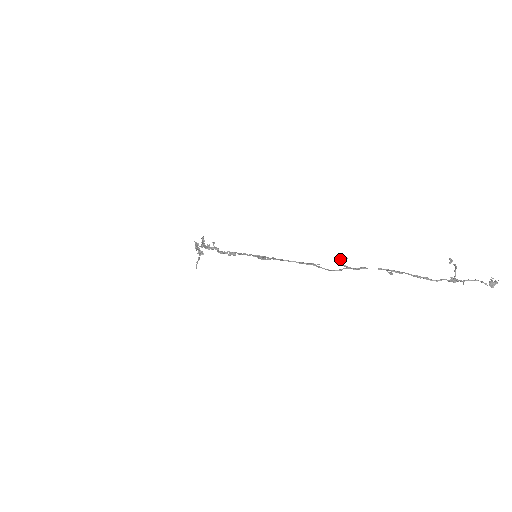
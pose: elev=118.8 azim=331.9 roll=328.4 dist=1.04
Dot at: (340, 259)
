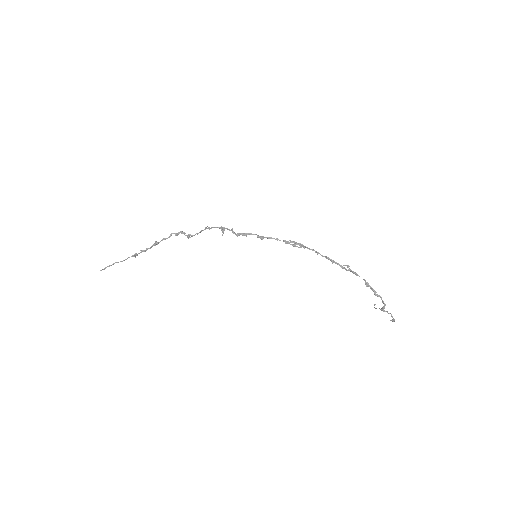
Dot at: (346, 265)
